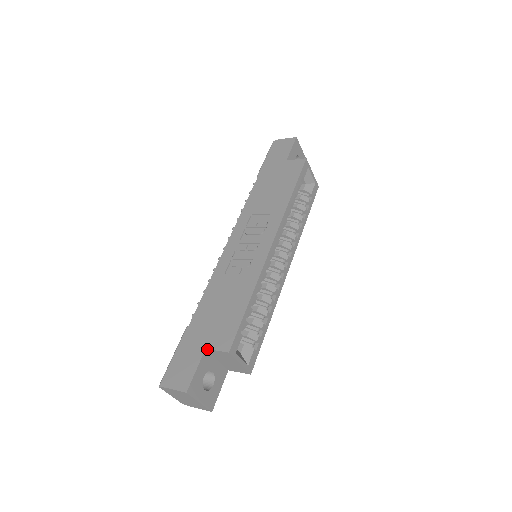
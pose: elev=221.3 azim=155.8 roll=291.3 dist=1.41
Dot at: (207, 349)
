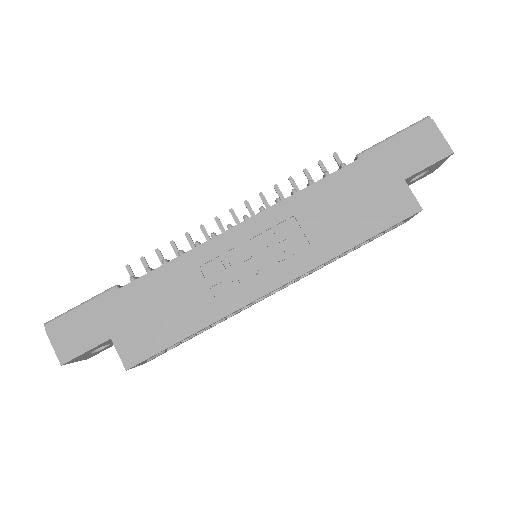
Dot at: (112, 340)
